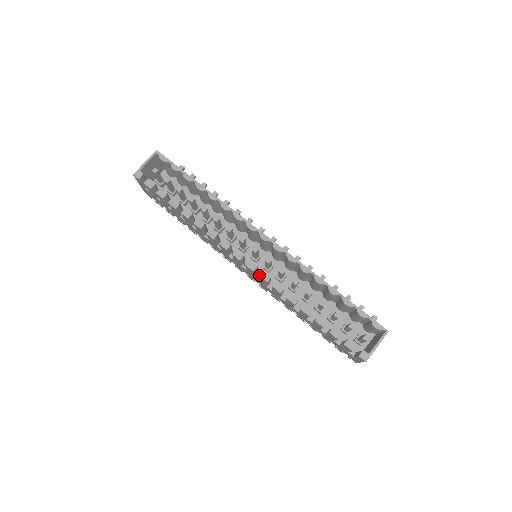
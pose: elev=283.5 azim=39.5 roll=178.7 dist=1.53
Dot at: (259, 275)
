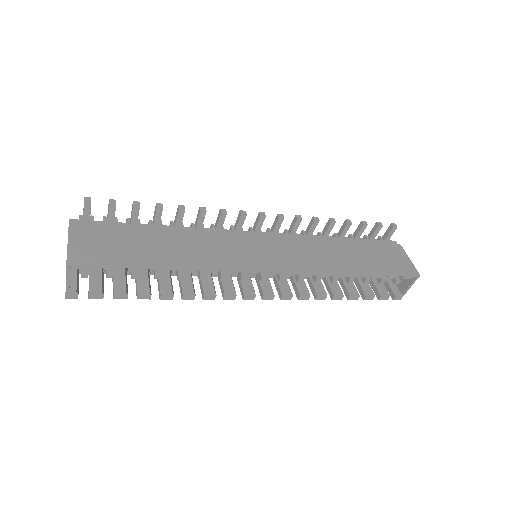
Dot at: occluded
